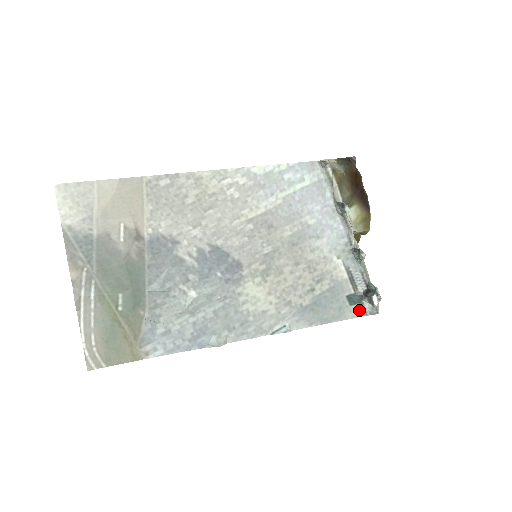
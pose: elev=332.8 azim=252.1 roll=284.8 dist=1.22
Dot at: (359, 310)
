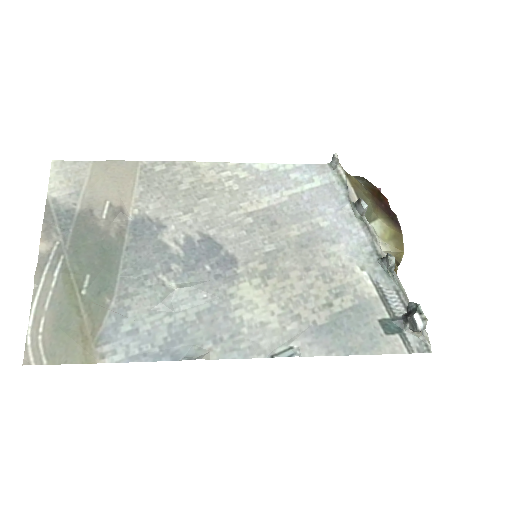
Dot at: (400, 343)
